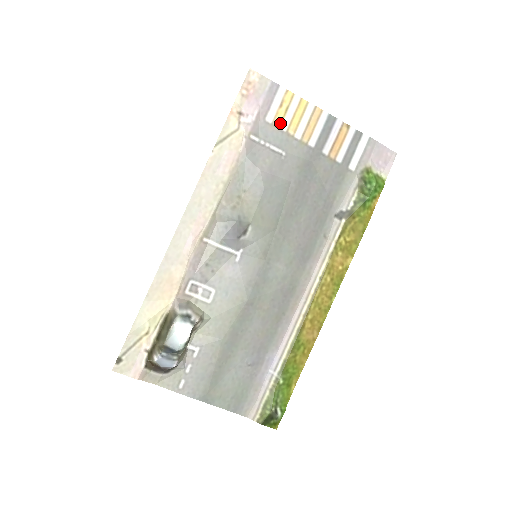
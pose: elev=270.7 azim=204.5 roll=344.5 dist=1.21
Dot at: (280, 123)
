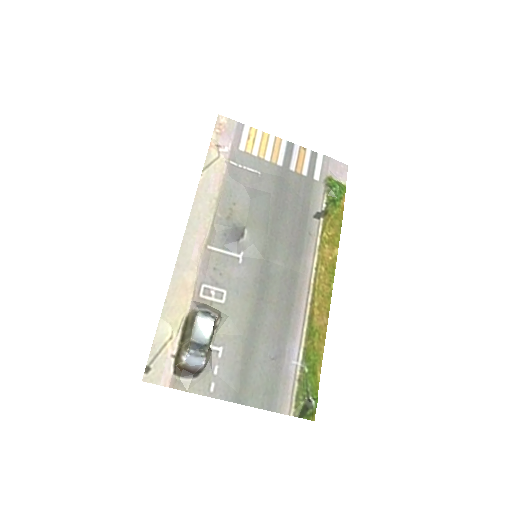
Dot at: (251, 151)
